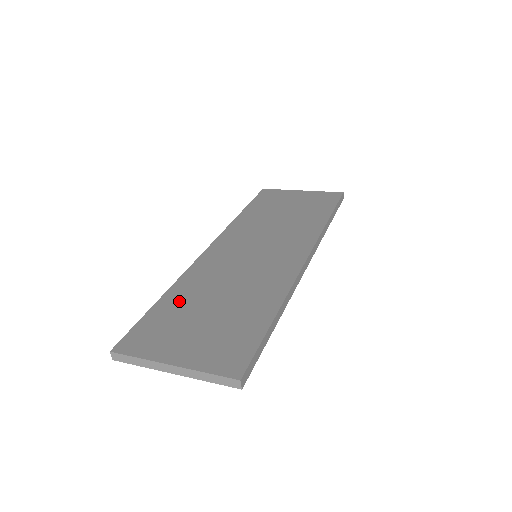
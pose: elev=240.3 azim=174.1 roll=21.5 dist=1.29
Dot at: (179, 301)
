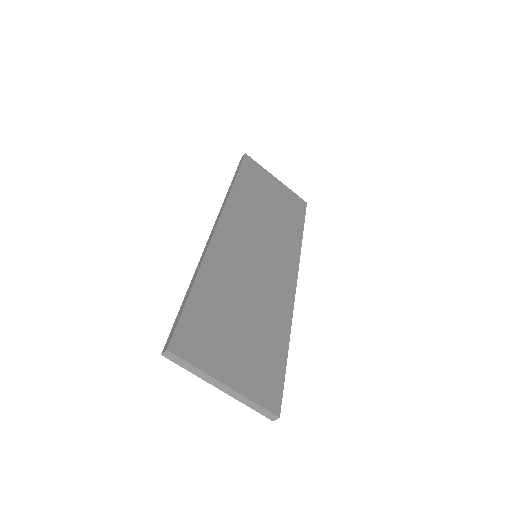
Dot at: (212, 297)
